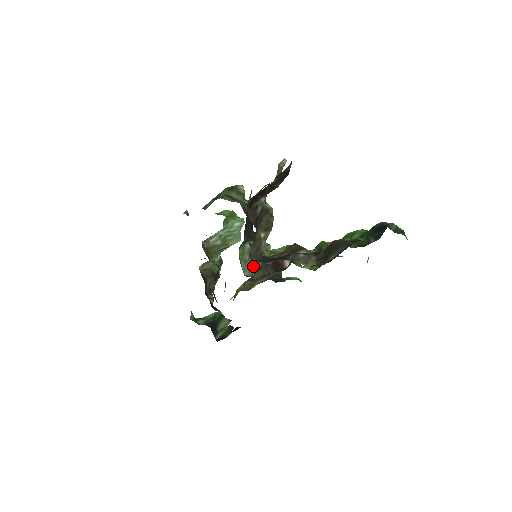
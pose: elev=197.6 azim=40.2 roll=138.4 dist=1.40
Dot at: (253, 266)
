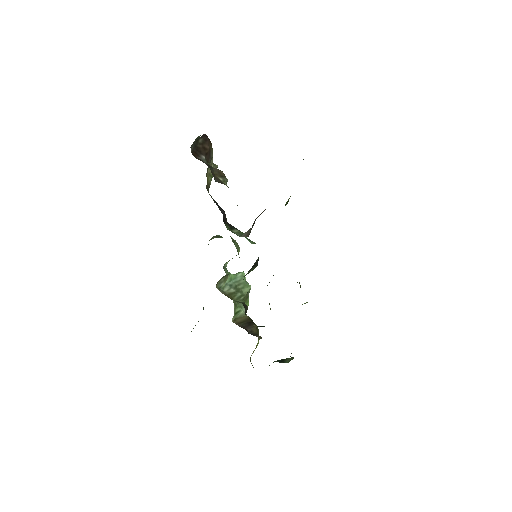
Dot at: (246, 234)
